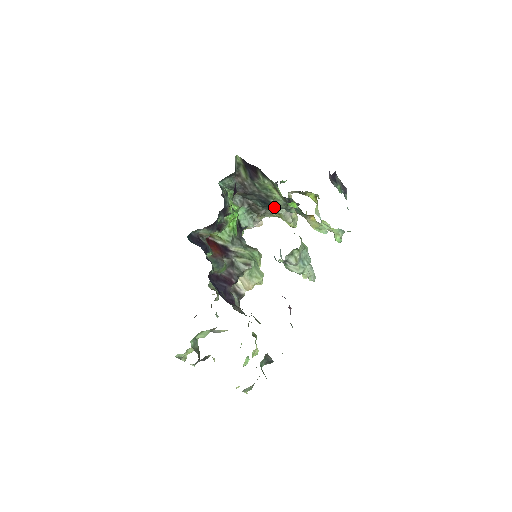
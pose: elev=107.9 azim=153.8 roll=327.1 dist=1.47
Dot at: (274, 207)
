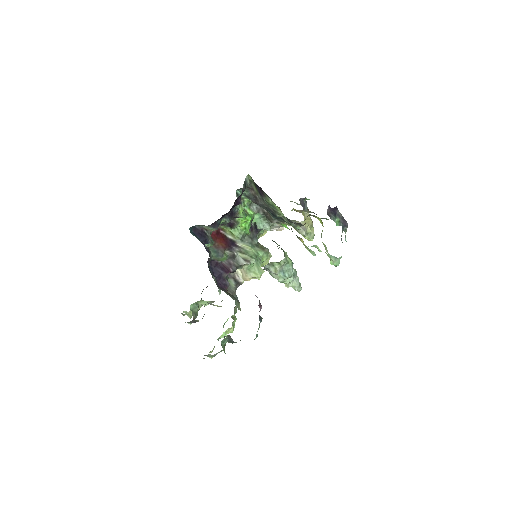
Dot at: (283, 220)
